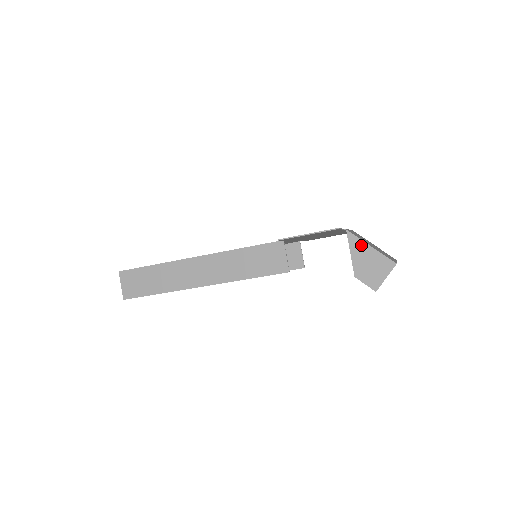
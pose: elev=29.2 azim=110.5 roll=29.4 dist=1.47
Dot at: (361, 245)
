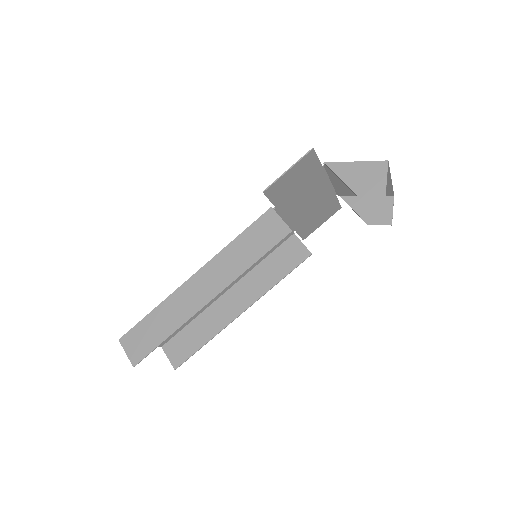
Dot at: (345, 166)
